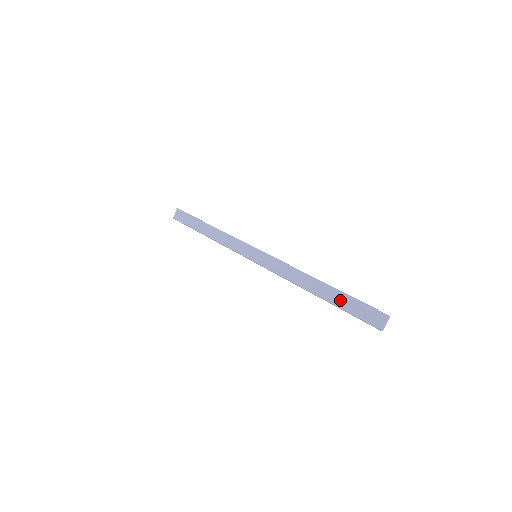
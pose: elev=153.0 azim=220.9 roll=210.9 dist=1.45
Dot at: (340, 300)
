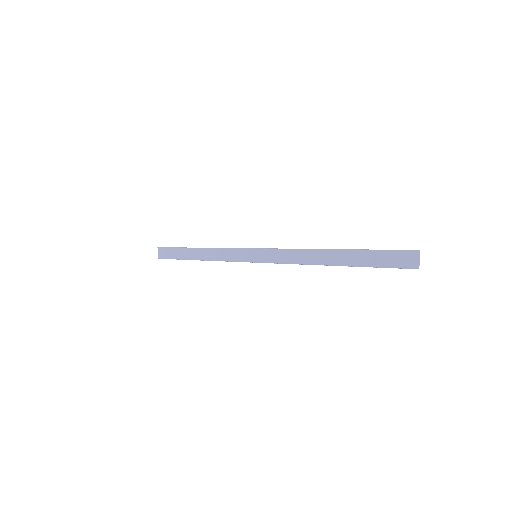
Dot at: (361, 259)
